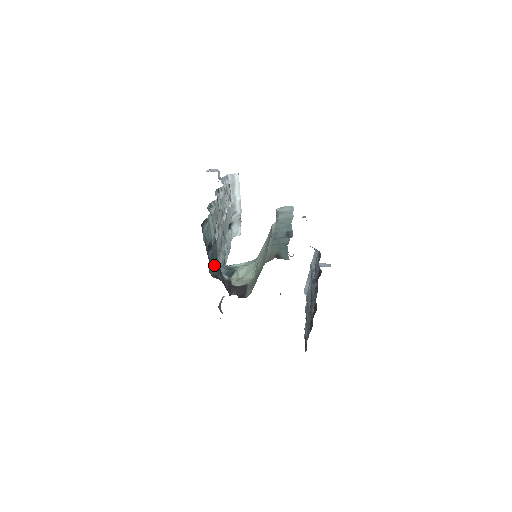
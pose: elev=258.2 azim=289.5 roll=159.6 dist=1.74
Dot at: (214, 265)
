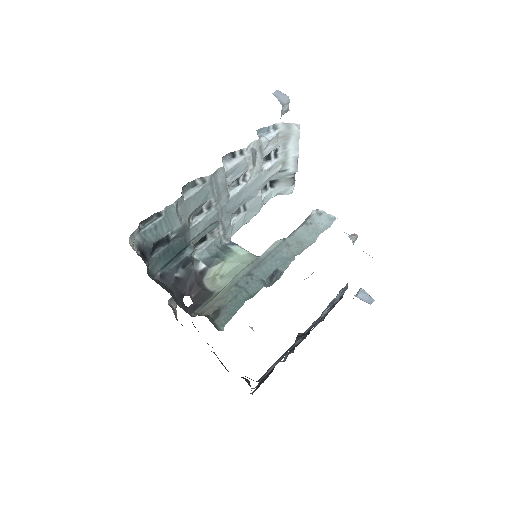
Dot at: (173, 258)
